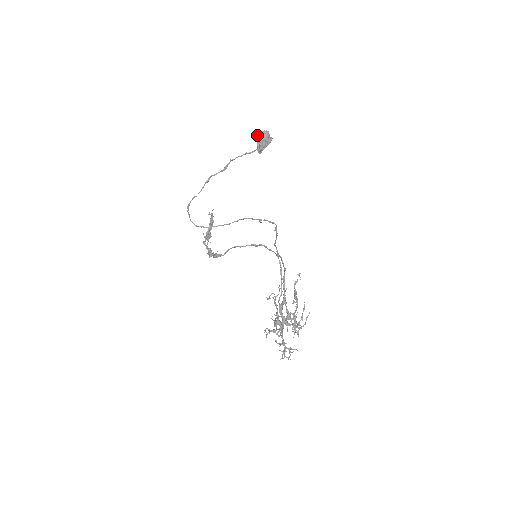
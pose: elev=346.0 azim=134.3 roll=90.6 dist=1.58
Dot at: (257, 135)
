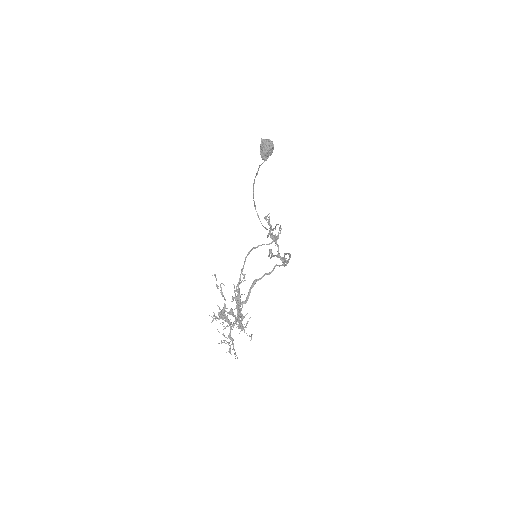
Dot at: occluded
